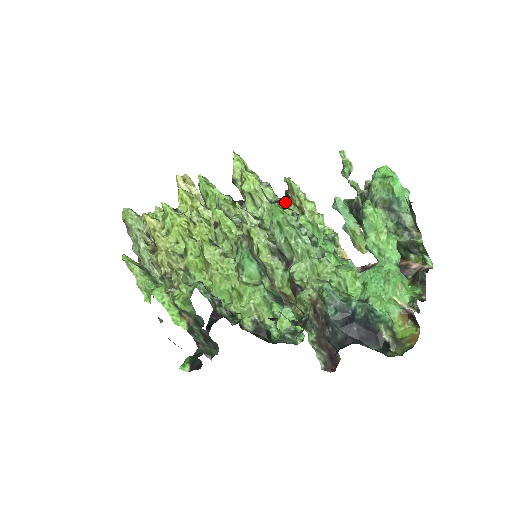
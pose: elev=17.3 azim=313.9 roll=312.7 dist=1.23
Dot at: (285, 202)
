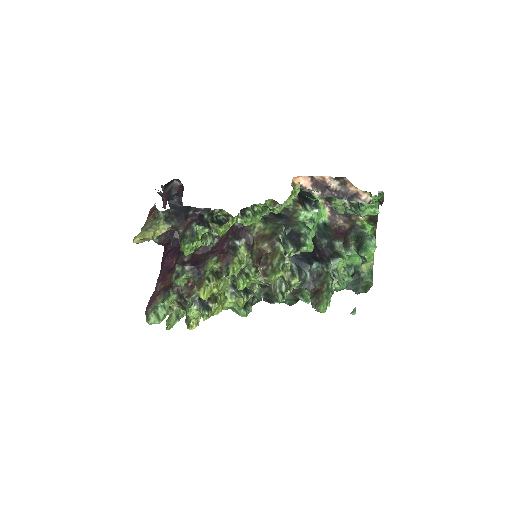
Dot at: (260, 205)
